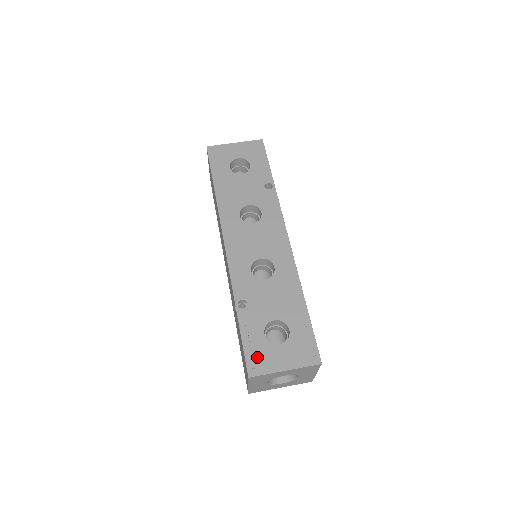
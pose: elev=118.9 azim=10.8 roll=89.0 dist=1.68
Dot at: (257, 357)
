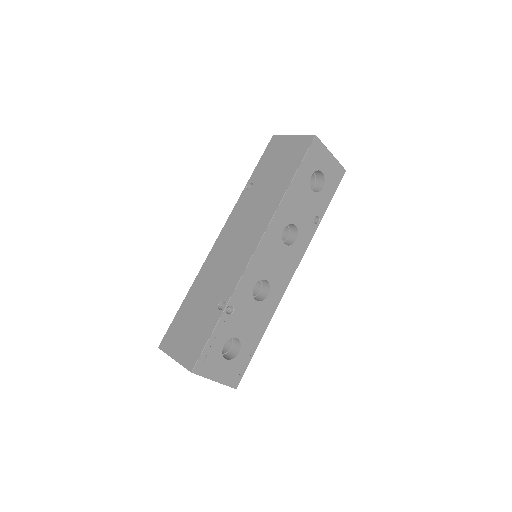
Dot at: (207, 360)
